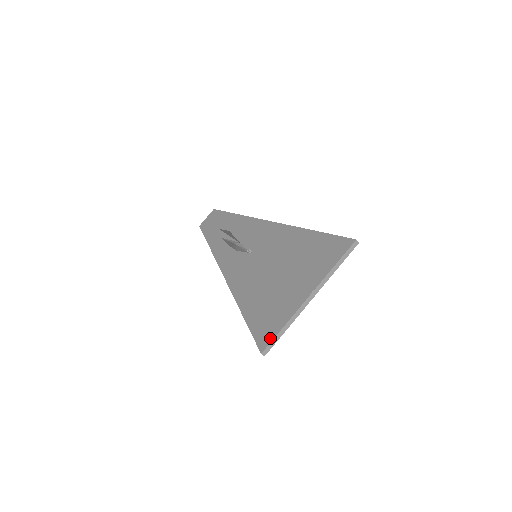
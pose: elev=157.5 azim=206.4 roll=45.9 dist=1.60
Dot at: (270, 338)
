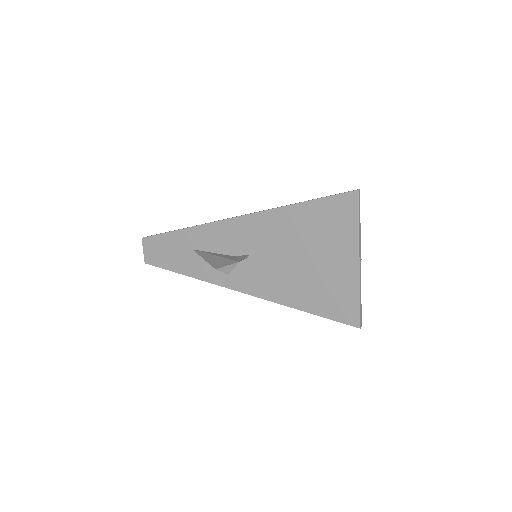
Dot at: (356, 313)
